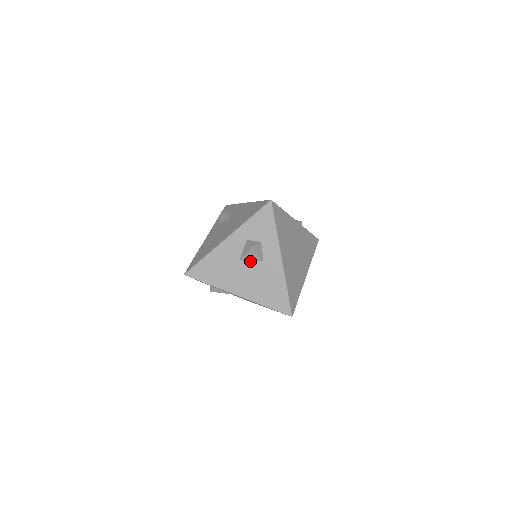
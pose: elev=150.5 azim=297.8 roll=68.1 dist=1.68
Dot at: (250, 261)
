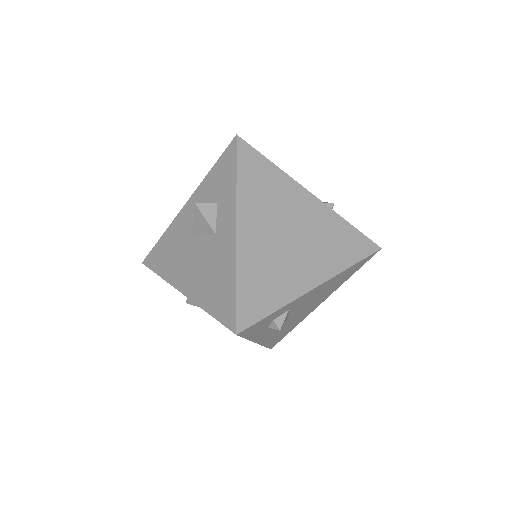
Dot at: (202, 235)
